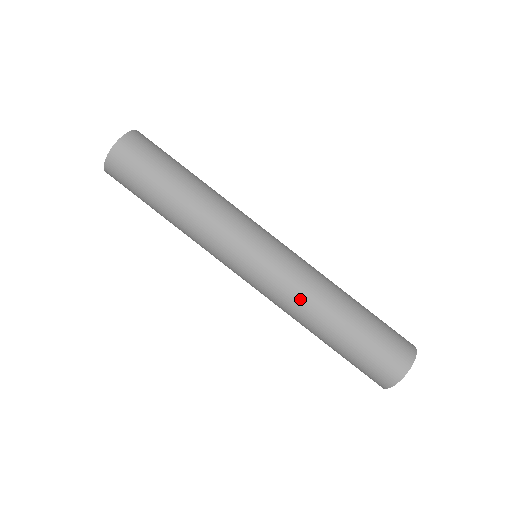
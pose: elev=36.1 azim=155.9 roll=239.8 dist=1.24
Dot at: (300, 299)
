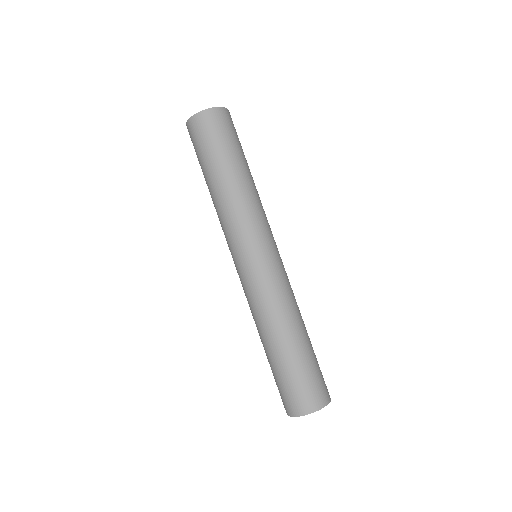
Dot at: (277, 304)
